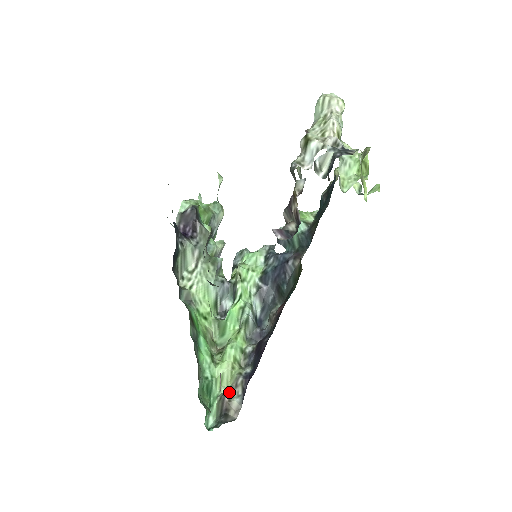
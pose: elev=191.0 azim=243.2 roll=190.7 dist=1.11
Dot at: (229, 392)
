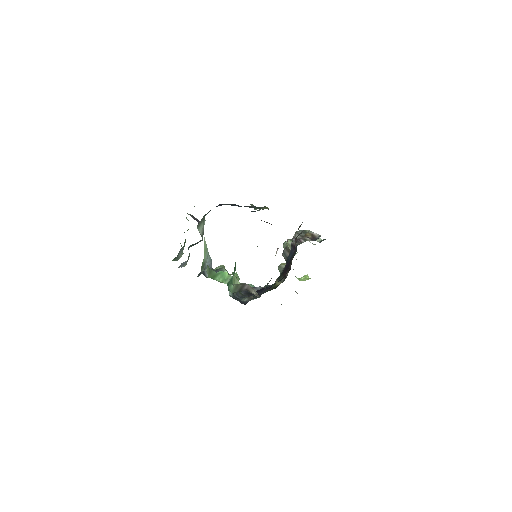
Dot at: occluded
